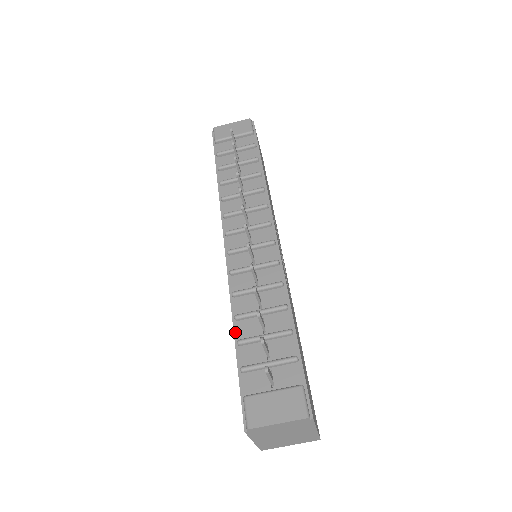
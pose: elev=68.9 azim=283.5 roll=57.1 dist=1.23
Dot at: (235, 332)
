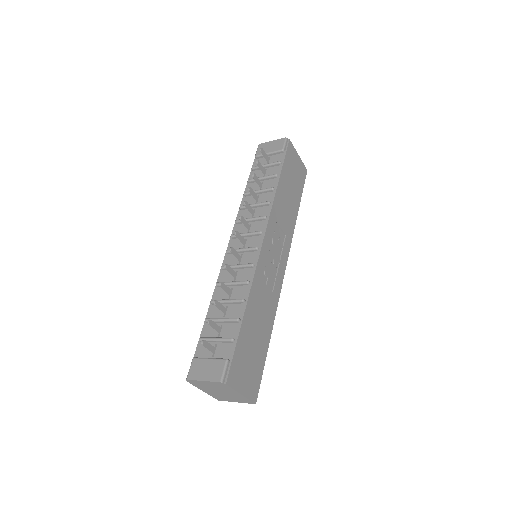
Dot at: (208, 312)
